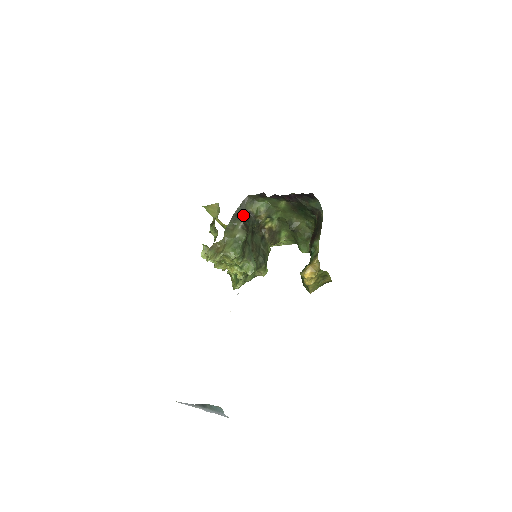
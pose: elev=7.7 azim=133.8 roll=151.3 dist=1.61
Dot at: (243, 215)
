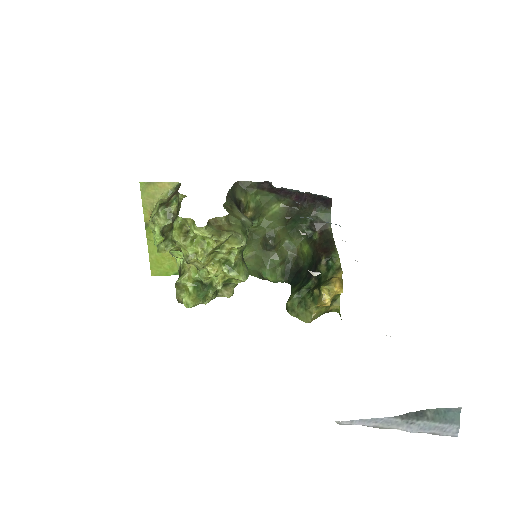
Dot at: (235, 201)
